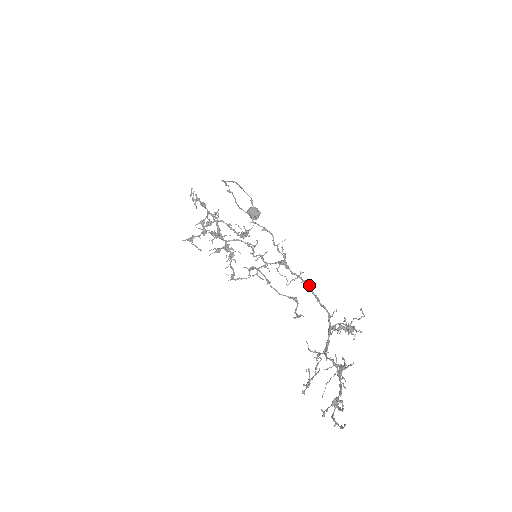
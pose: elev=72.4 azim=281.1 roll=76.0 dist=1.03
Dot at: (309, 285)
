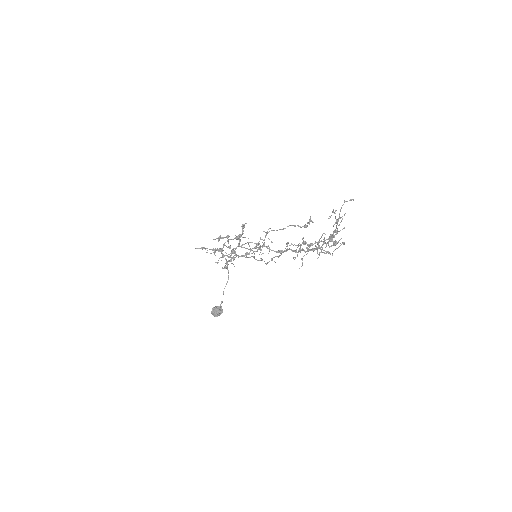
Dot at: occluded
